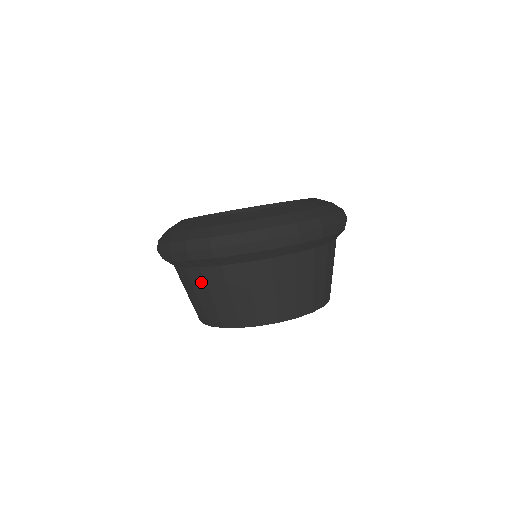
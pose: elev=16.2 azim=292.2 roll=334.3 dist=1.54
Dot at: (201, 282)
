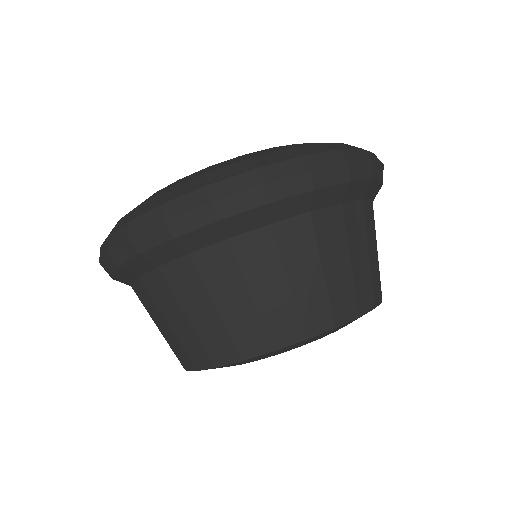
Dot at: (165, 294)
